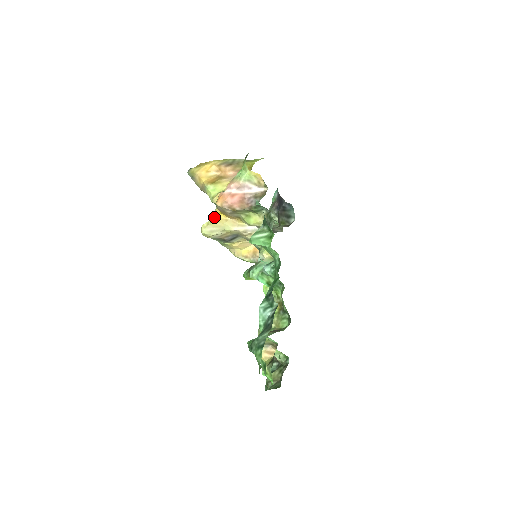
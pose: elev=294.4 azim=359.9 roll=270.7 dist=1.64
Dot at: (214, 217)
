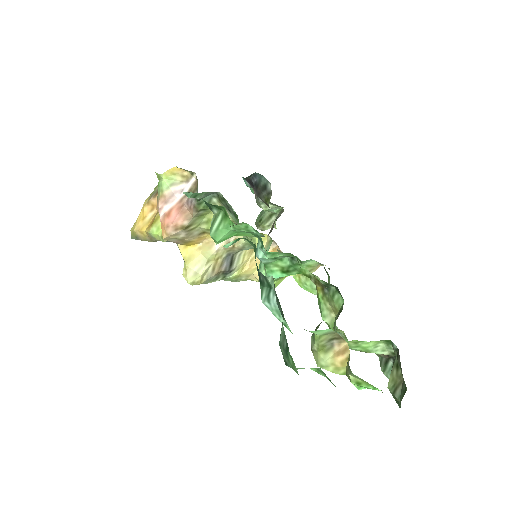
Dot at: (184, 256)
